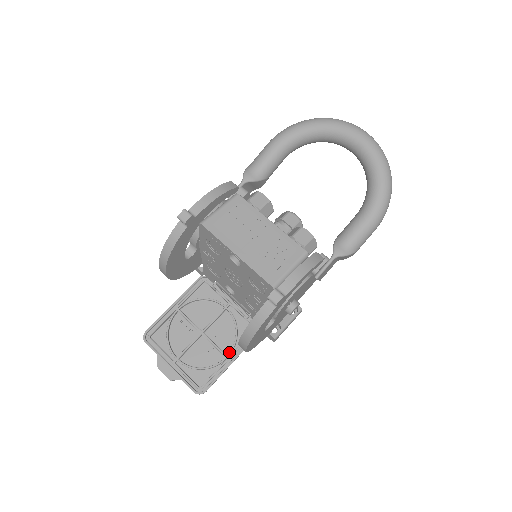
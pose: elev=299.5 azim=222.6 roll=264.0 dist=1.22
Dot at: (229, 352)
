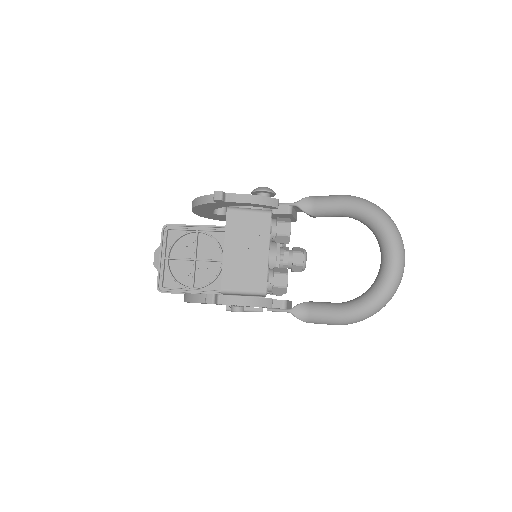
Dot at: (196, 287)
